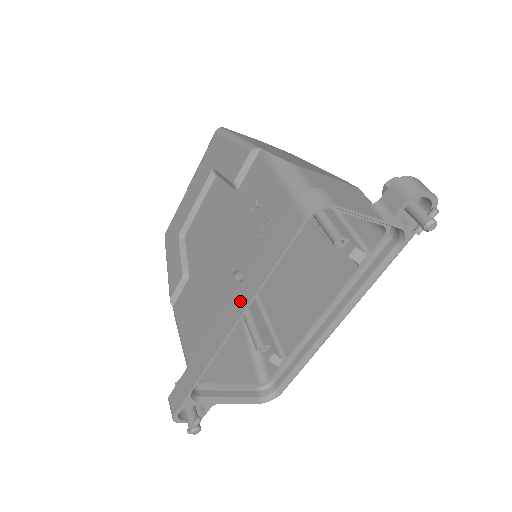
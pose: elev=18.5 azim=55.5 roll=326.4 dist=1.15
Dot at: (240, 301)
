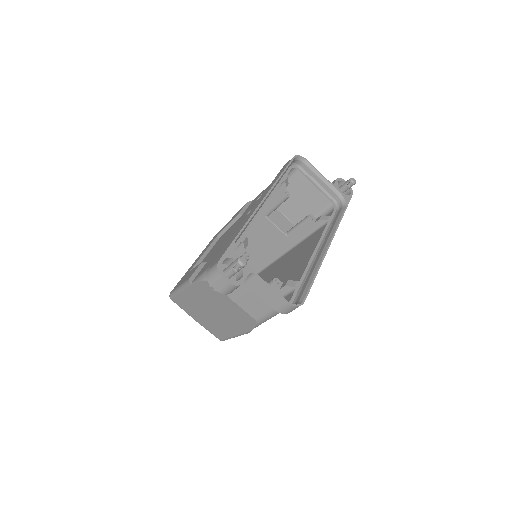
Dot at: (265, 193)
